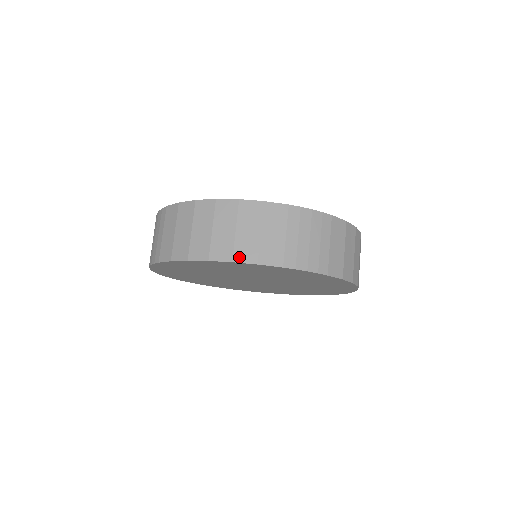
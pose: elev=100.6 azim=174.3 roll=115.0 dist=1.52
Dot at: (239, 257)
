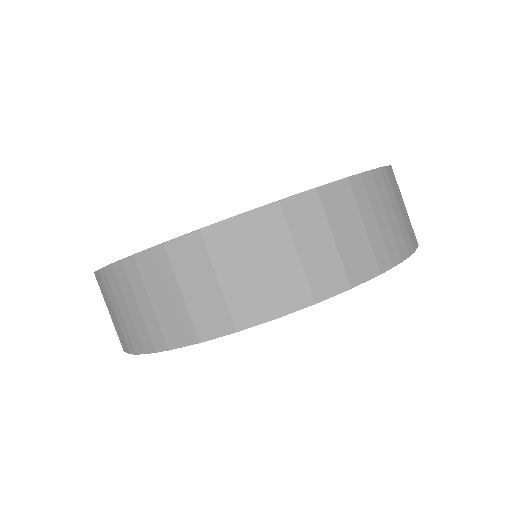
Dot at: (322, 291)
